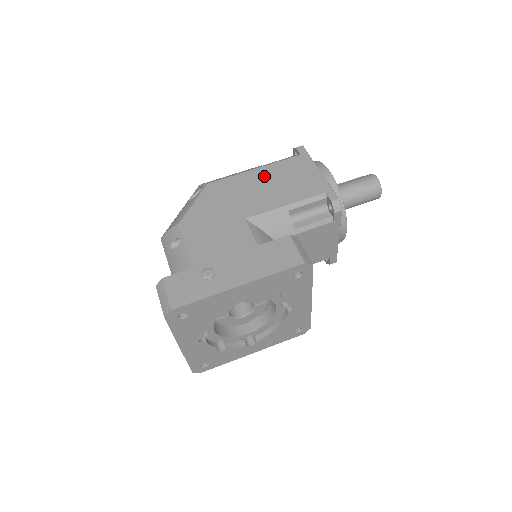
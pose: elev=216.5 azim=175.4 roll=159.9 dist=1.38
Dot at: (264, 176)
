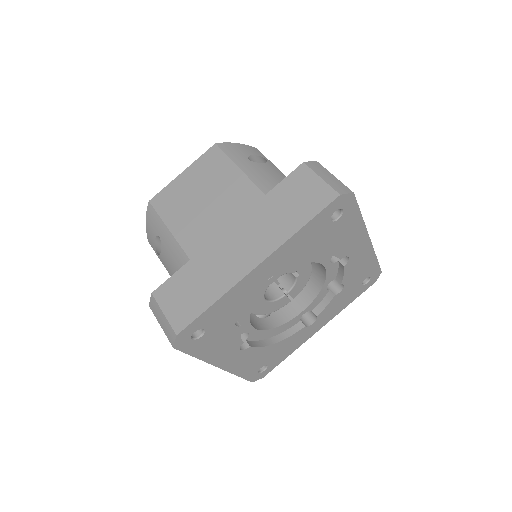
Dot at: occluded
